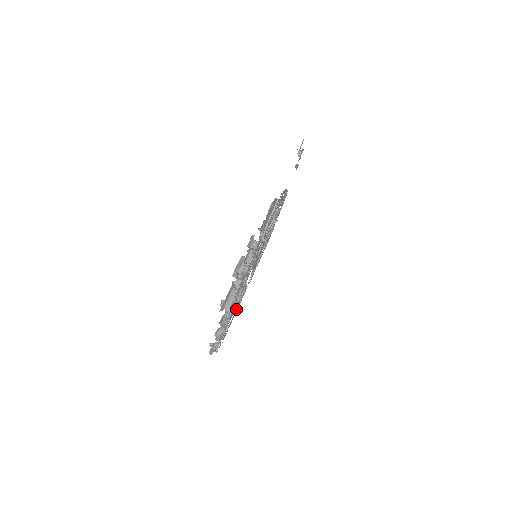
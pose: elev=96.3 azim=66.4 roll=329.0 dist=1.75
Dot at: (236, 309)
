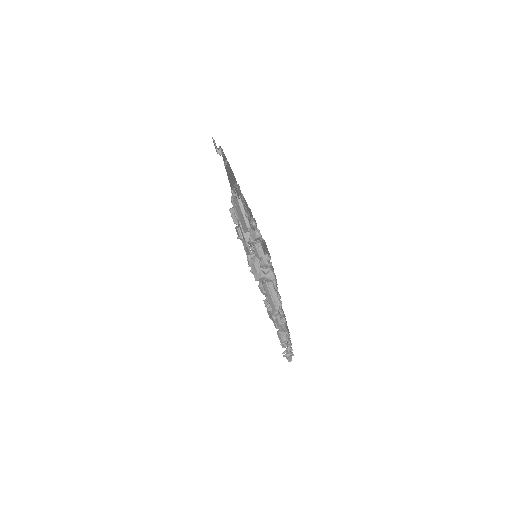
Dot at: occluded
